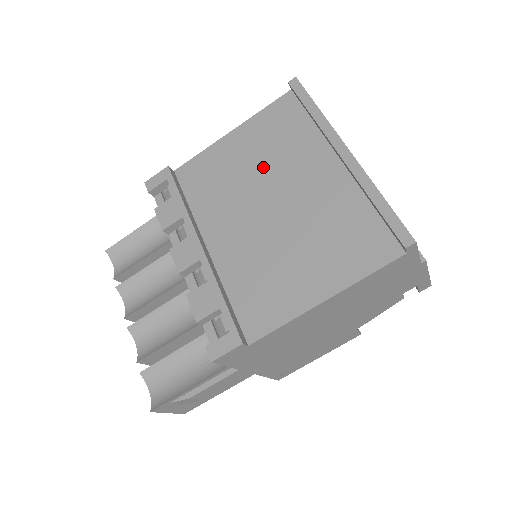
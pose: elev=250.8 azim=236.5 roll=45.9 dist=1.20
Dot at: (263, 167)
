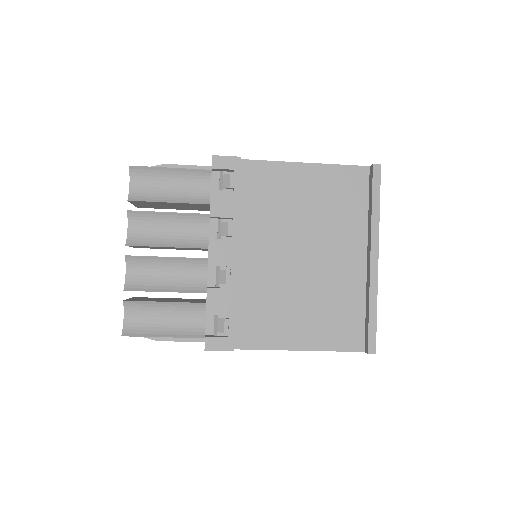
Dot at: (313, 218)
